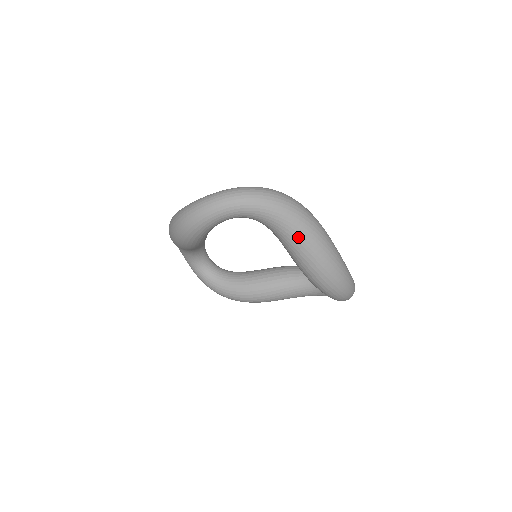
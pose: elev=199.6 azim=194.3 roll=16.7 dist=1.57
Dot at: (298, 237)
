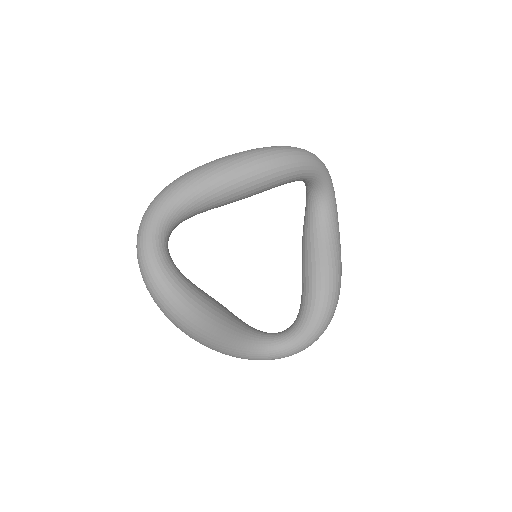
Dot at: (200, 178)
